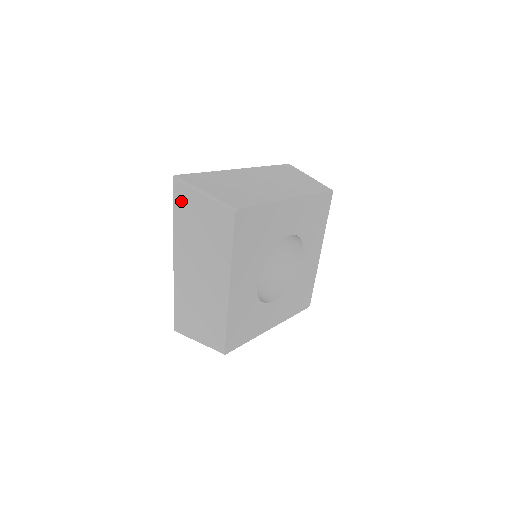
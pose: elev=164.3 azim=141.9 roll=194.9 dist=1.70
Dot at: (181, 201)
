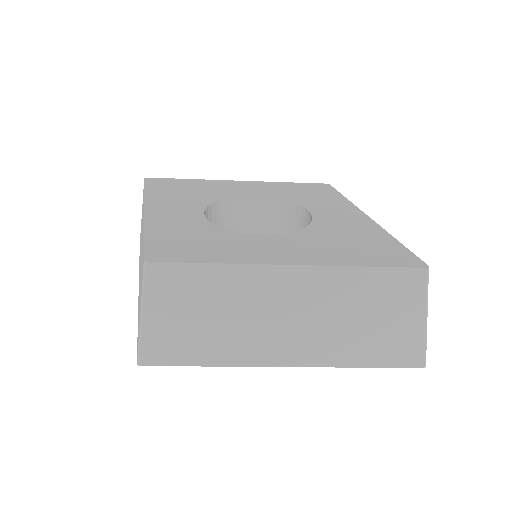
Dot at: occluded
